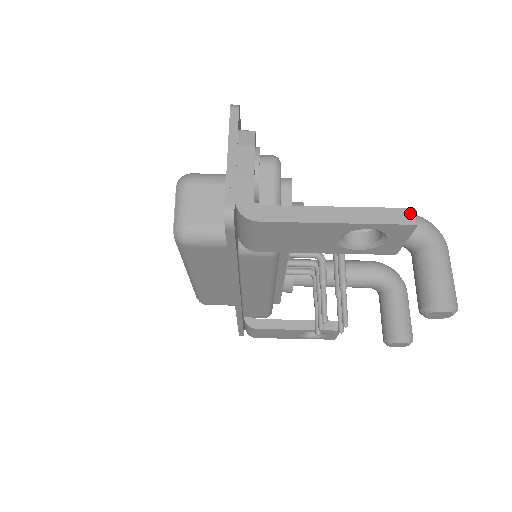
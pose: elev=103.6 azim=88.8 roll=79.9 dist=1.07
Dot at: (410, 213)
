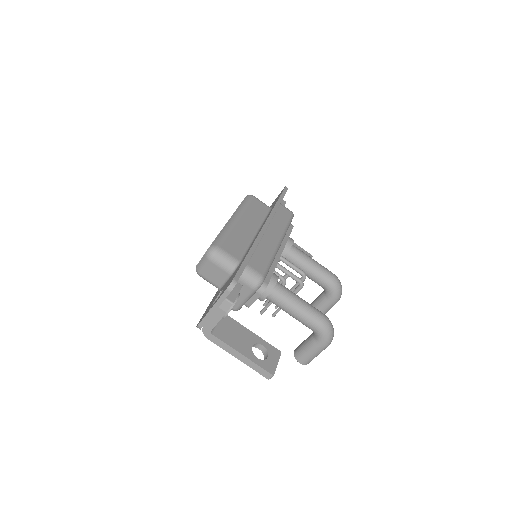
Dot at: (270, 376)
